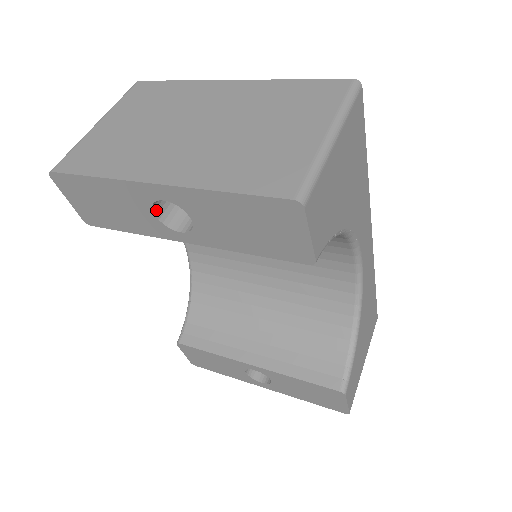
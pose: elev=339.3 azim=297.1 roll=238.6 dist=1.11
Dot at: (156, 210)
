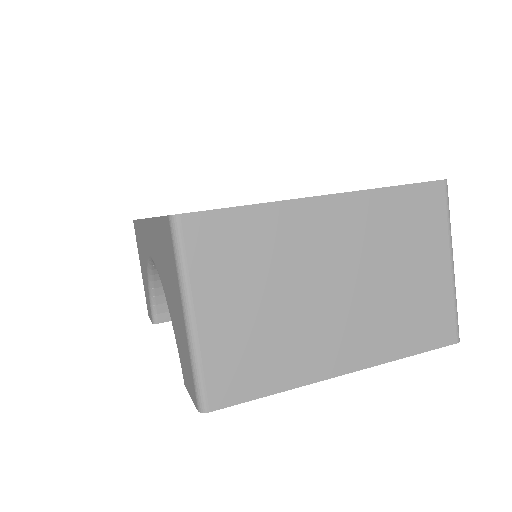
Dot at: occluded
